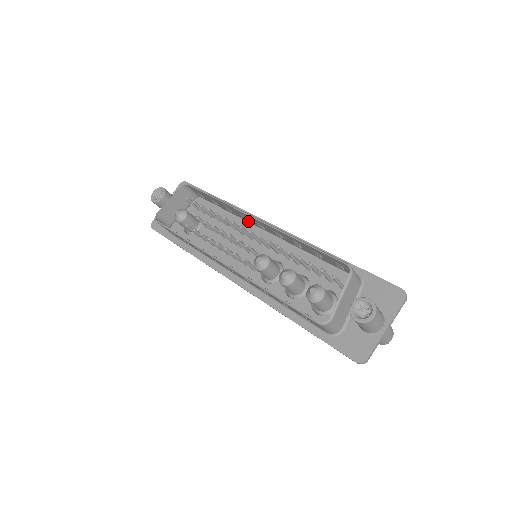
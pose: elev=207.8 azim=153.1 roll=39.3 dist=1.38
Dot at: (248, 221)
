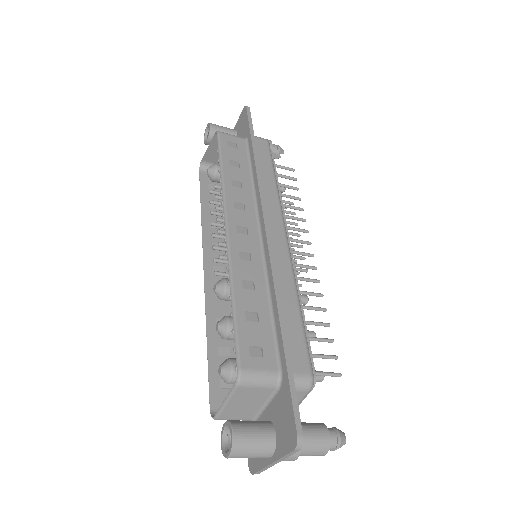
Dot at: (251, 209)
